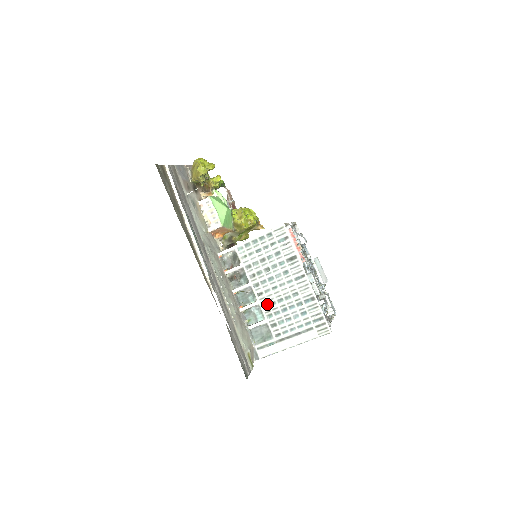
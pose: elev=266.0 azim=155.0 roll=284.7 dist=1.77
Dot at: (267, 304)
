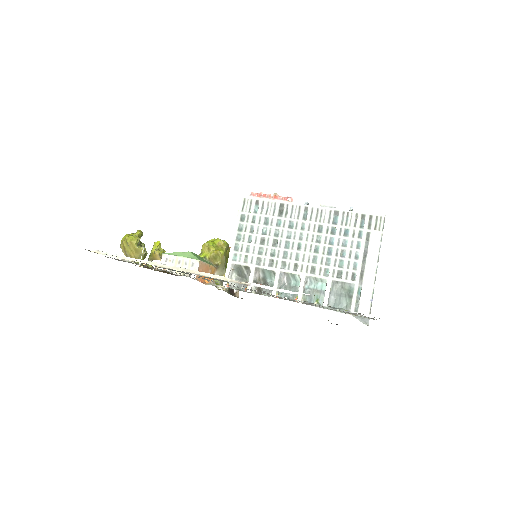
Dot at: (311, 267)
